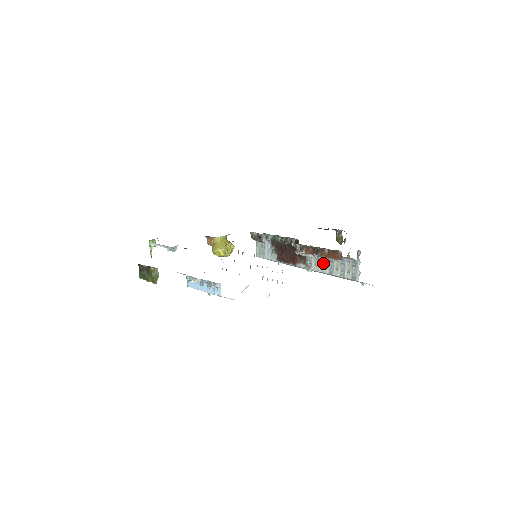
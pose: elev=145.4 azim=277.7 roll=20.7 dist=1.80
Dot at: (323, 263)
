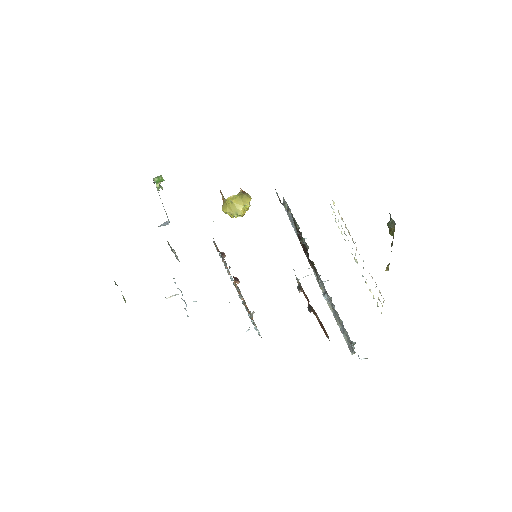
Dot at: (329, 300)
